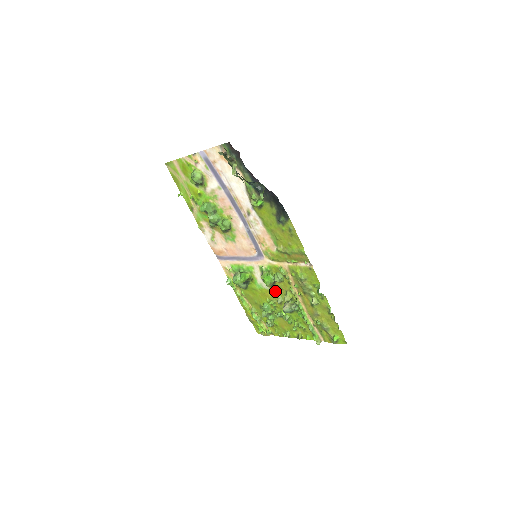
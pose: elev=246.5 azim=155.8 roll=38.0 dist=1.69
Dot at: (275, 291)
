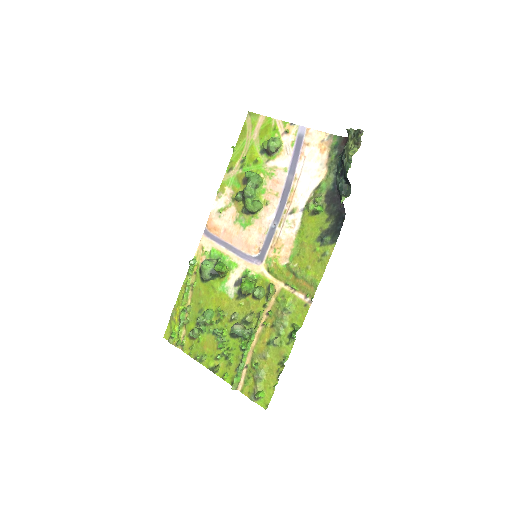
Dot at: (238, 304)
